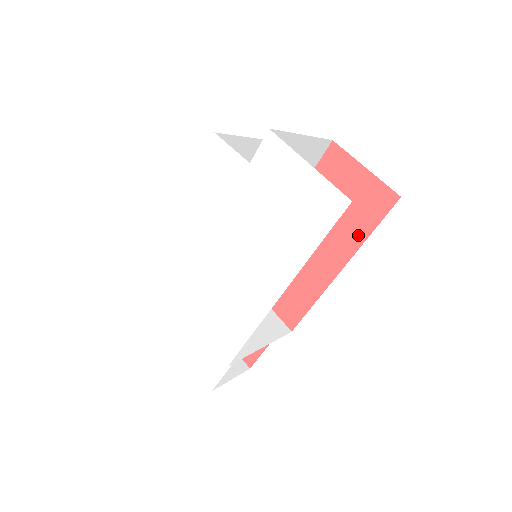
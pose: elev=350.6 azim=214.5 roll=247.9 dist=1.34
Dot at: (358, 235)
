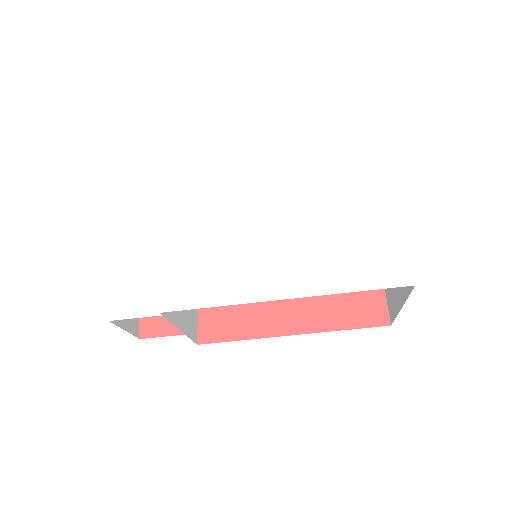
Dot at: (333, 322)
